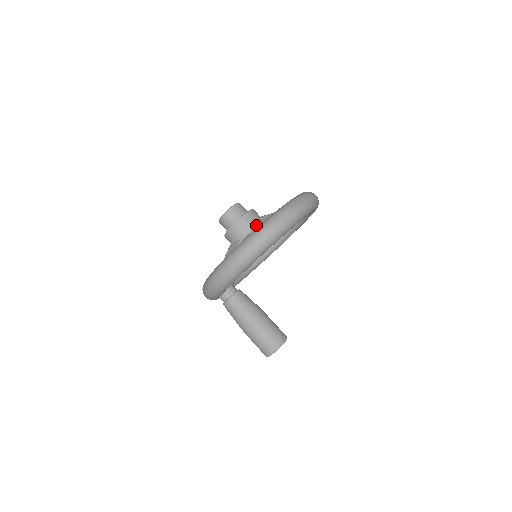
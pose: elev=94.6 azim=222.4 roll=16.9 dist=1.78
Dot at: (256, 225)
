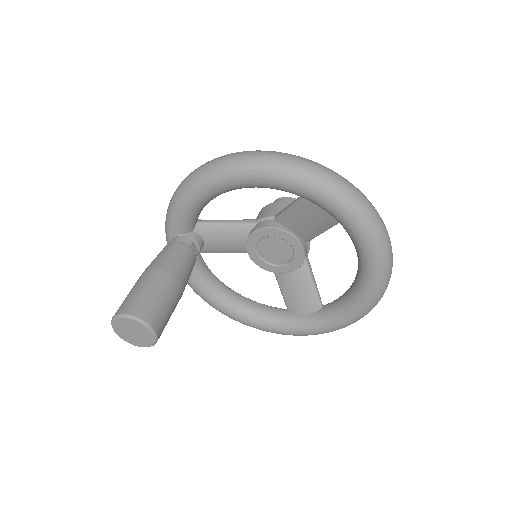
Dot at: occluded
